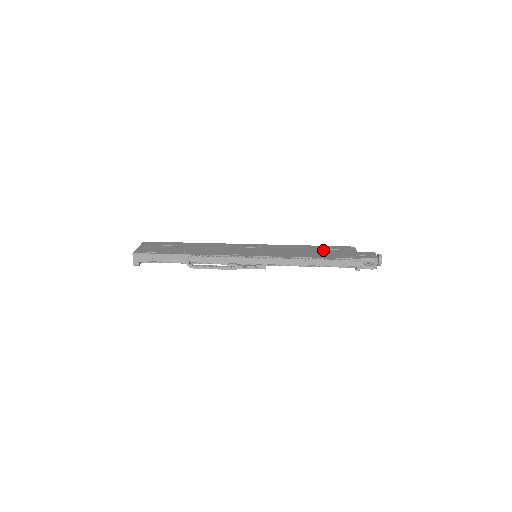
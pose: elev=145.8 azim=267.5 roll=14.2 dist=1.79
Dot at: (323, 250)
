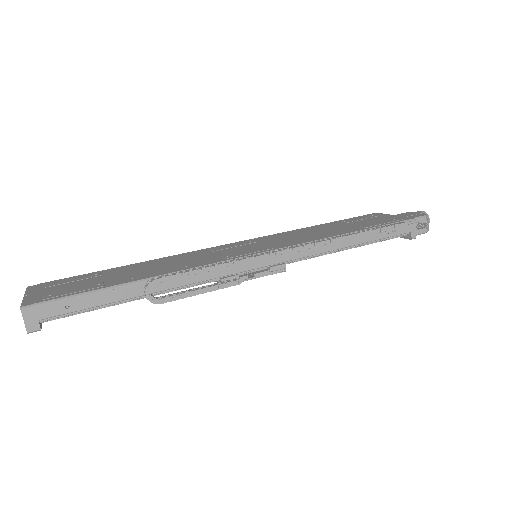
Dot at: (348, 223)
